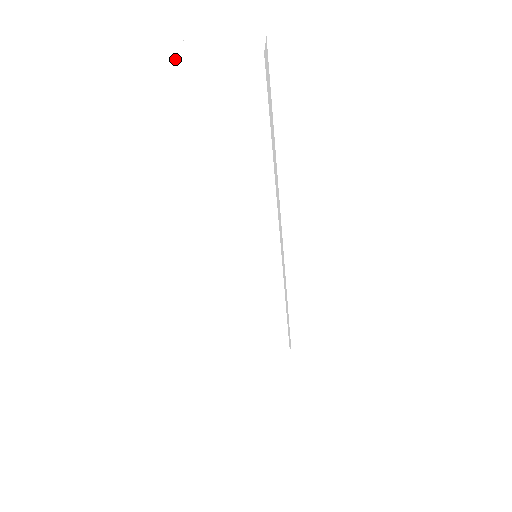
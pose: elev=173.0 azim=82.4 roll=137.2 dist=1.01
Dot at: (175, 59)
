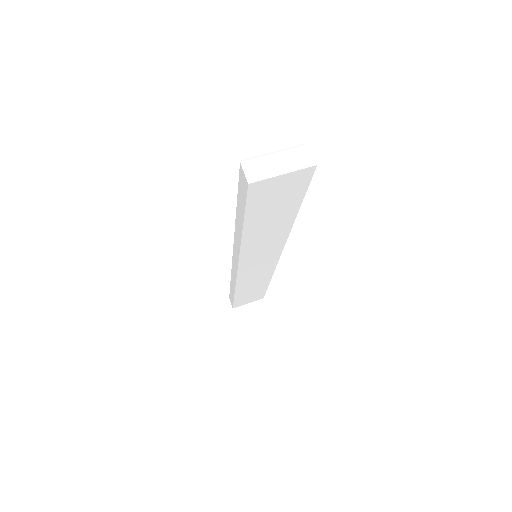
Dot at: (248, 185)
